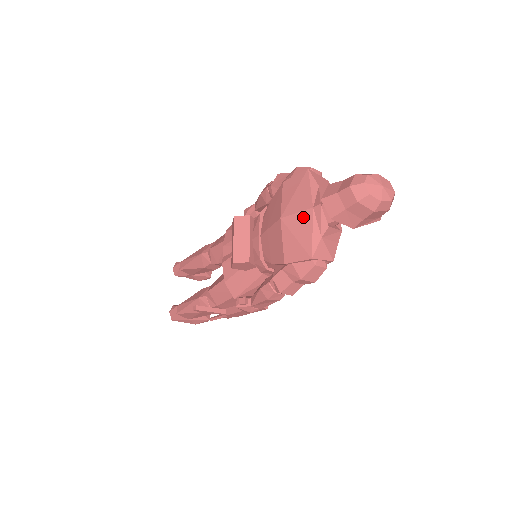
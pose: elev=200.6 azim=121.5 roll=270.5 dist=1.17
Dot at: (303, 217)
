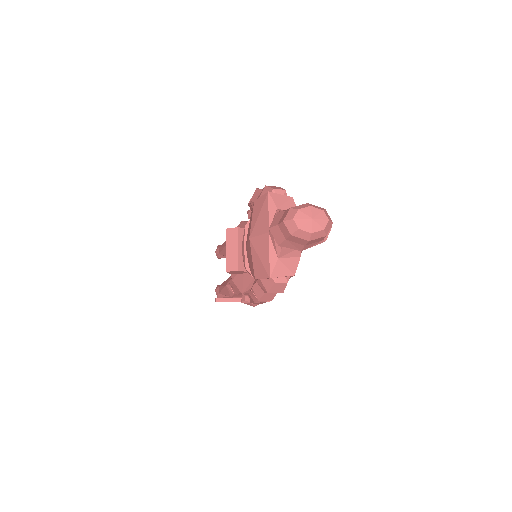
Dot at: (263, 240)
